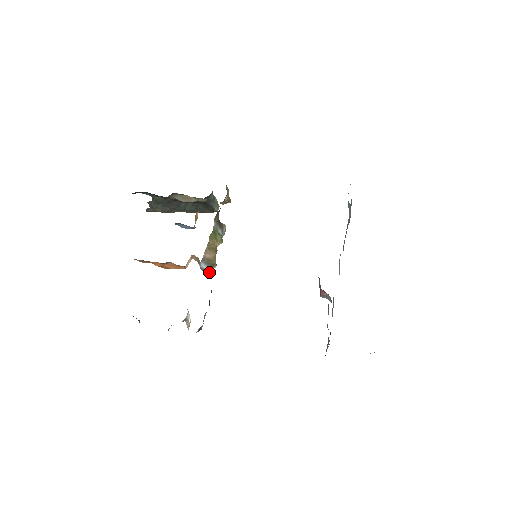
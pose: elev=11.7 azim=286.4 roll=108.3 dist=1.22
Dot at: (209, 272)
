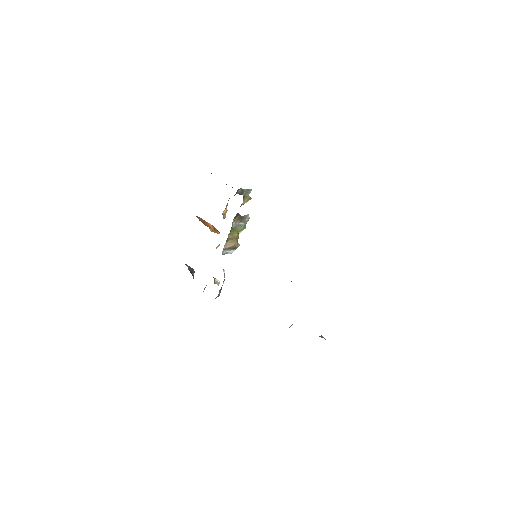
Dot at: (234, 250)
